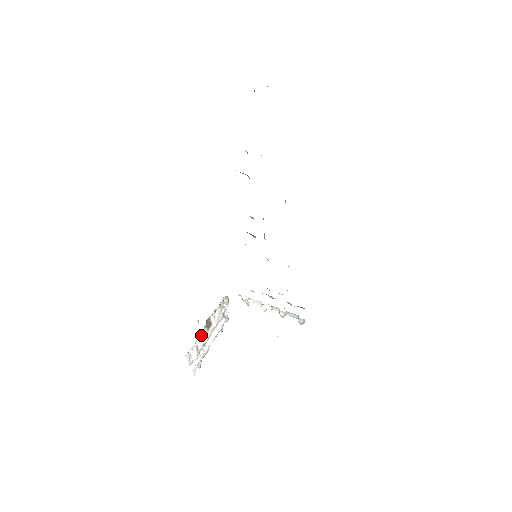
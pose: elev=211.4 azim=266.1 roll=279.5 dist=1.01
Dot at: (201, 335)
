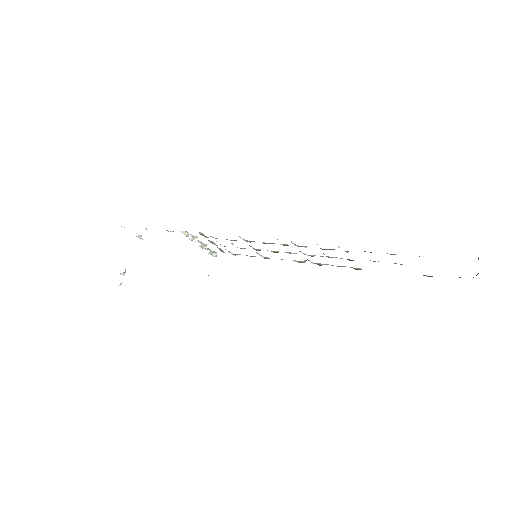
Dot at: occluded
